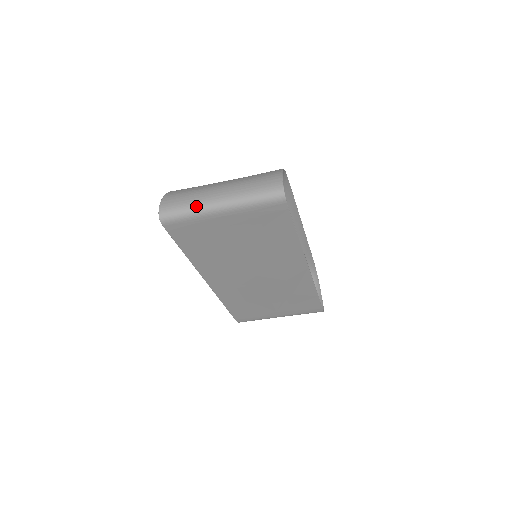
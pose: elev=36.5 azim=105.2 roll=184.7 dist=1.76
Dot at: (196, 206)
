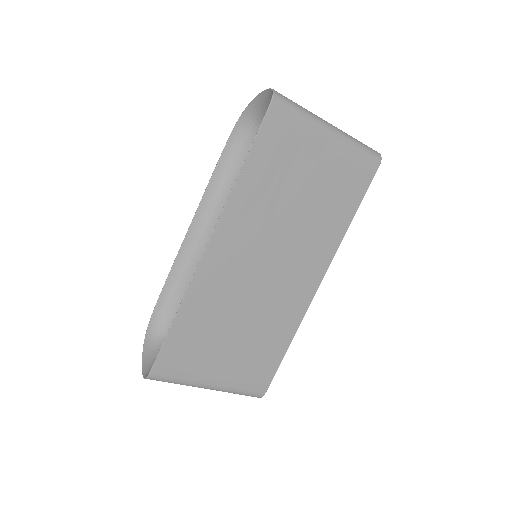
Dot at: occluded
